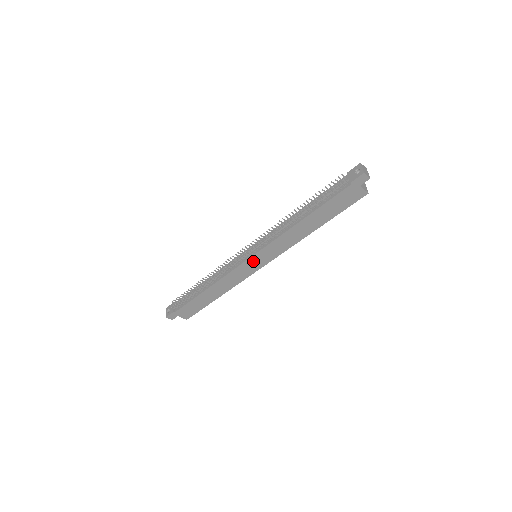
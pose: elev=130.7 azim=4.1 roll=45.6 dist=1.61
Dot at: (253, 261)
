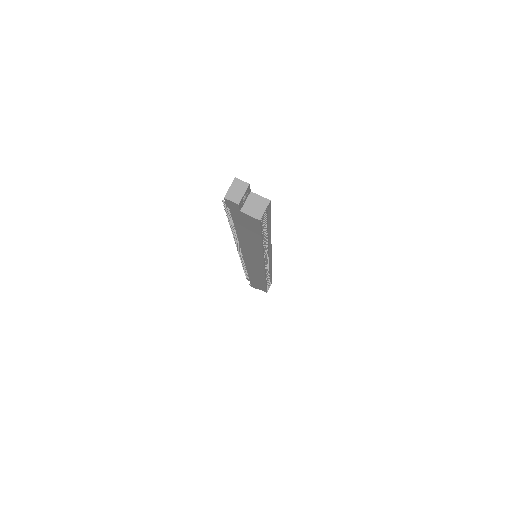
Dot at: (250, 262)
